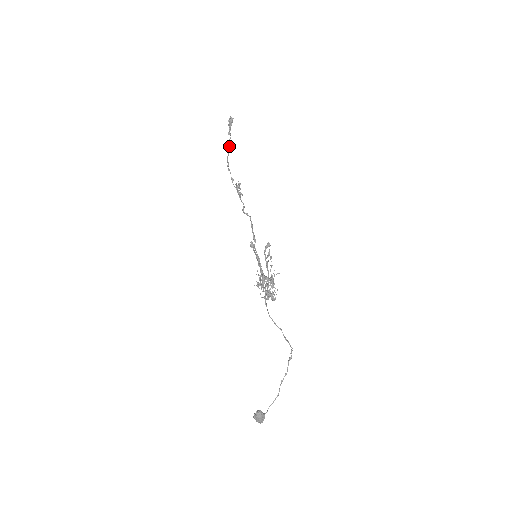
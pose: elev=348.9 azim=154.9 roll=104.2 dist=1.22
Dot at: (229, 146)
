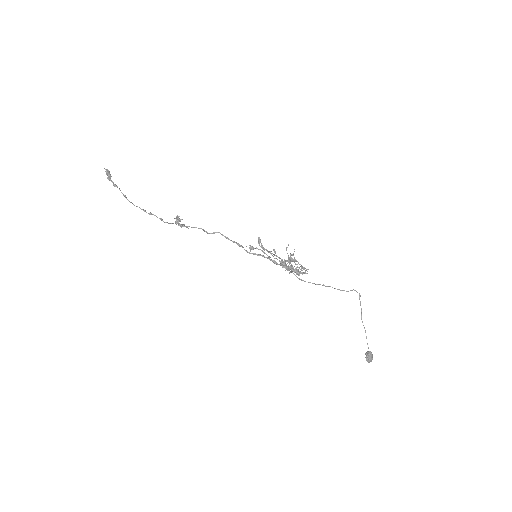
Dot at: (125, 196)
